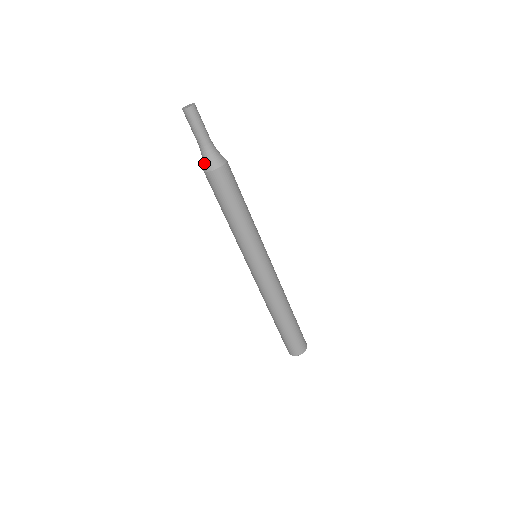
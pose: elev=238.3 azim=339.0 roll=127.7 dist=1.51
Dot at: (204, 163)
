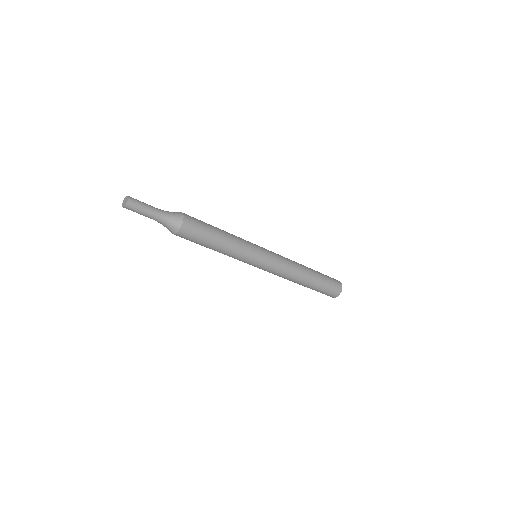
Dot at: occluded
